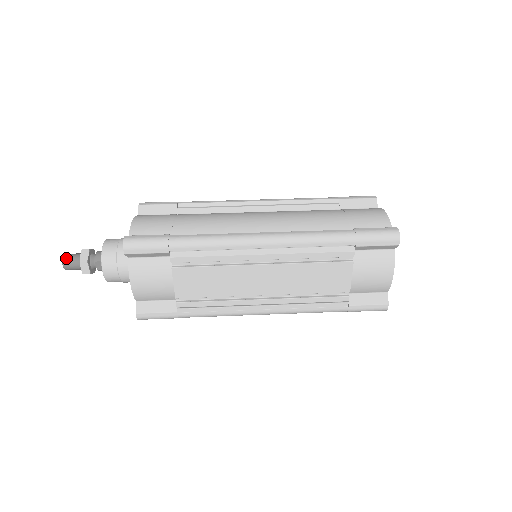
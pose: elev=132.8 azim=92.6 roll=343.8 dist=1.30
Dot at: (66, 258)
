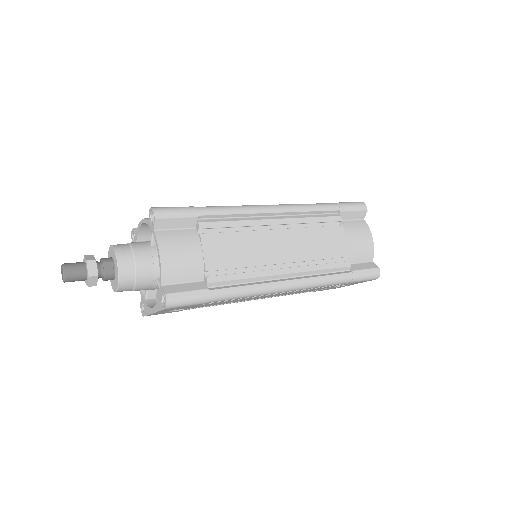
Dot at: (67, 264)
